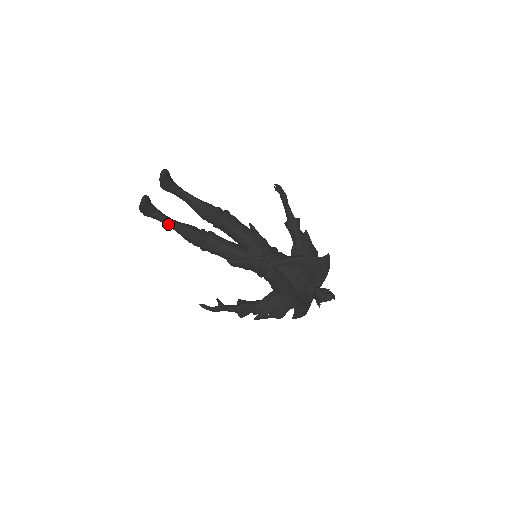
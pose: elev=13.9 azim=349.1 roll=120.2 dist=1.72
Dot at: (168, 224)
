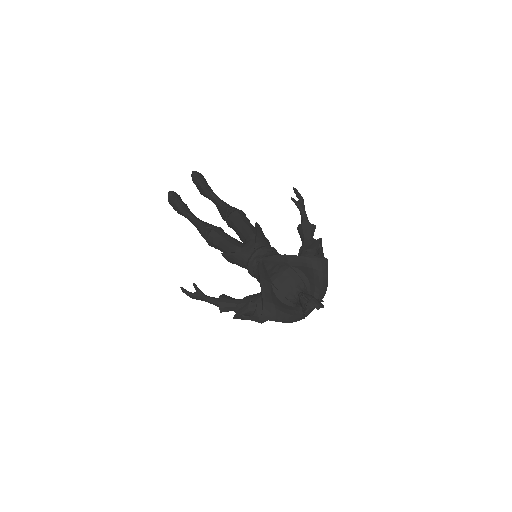
Dot at: (191, 221)
